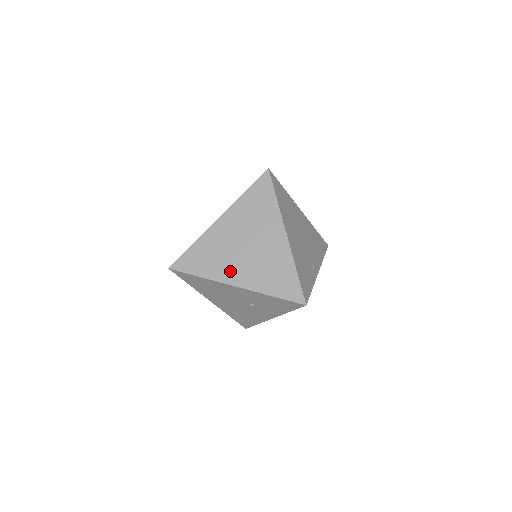
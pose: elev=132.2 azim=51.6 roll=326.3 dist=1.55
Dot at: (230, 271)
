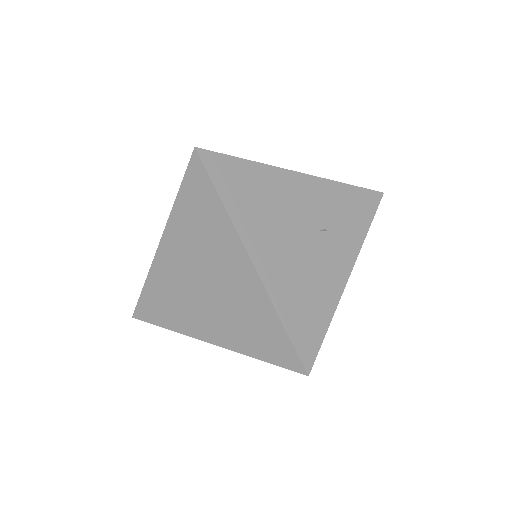
Dot at: occluded
